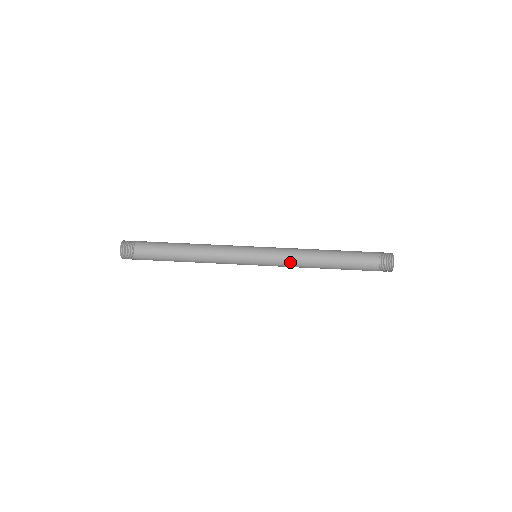
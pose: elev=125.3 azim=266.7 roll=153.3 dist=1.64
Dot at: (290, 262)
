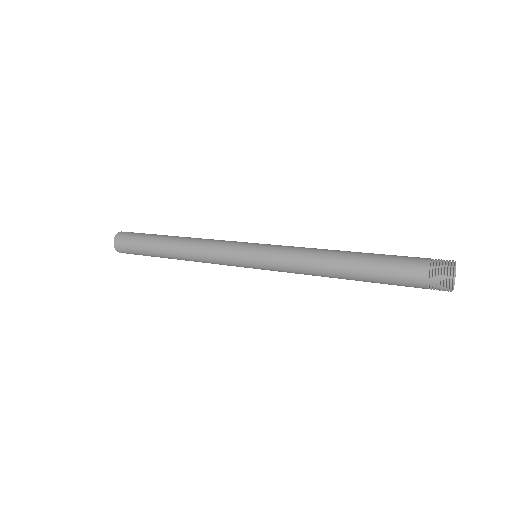
Dot at: (298, 248)
